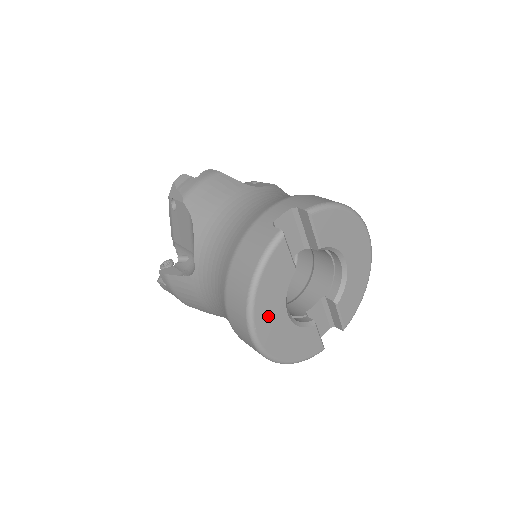
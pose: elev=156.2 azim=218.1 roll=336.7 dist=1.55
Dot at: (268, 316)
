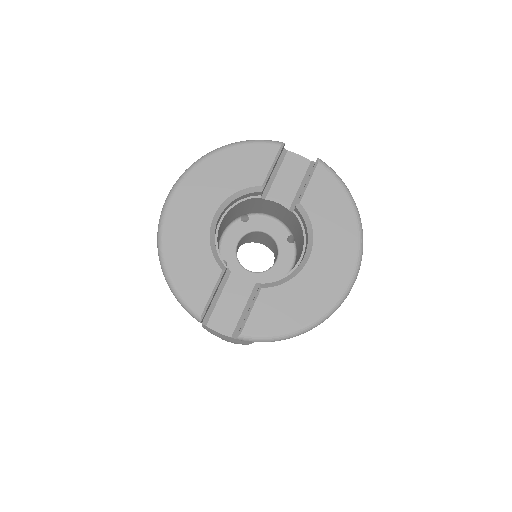
Dot at: (202, 186)
